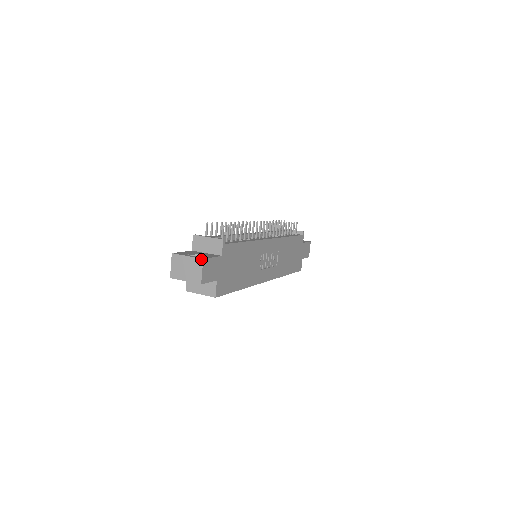
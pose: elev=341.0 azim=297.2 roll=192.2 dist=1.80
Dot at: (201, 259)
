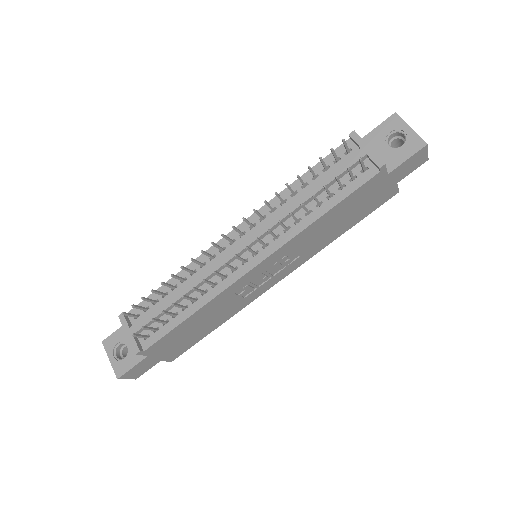
Dot at: (116, 377)
